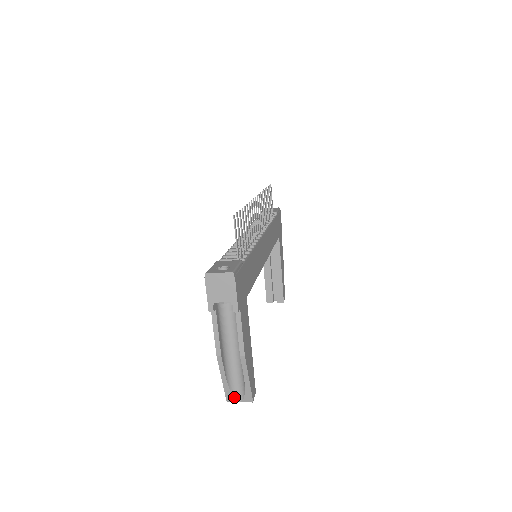
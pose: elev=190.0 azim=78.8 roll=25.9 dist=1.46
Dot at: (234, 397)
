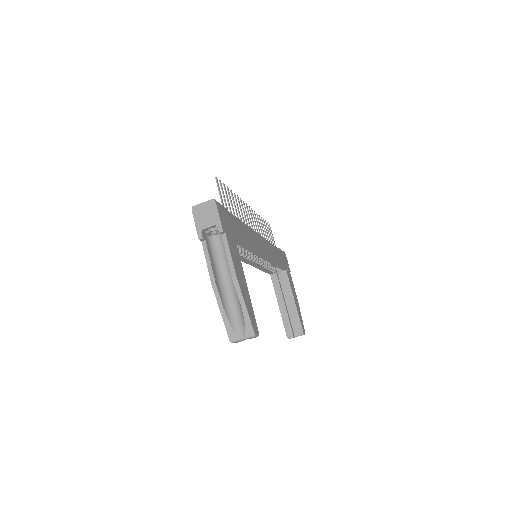
Dot at: (236, 334)
